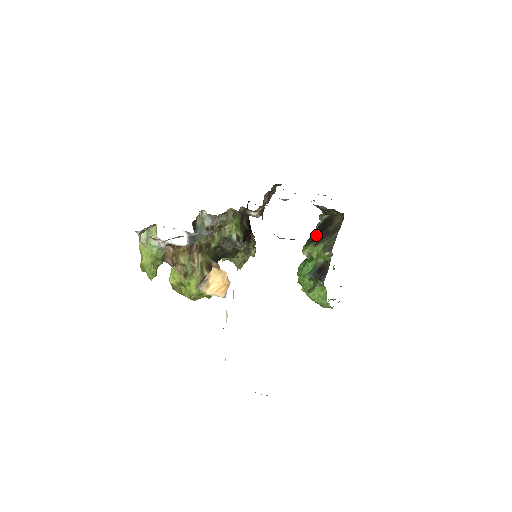
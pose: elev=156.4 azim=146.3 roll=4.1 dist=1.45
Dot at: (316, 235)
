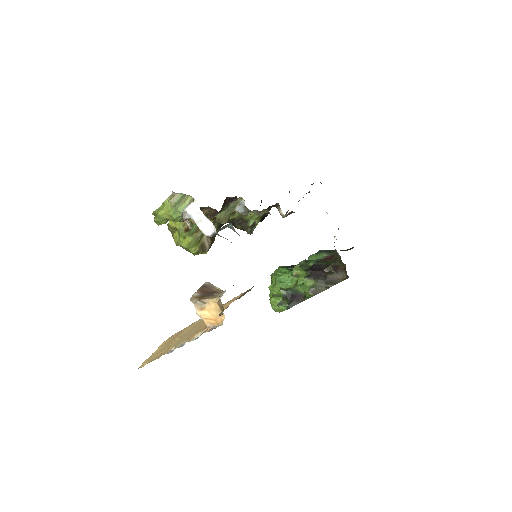
Dot at: (315, 268)
